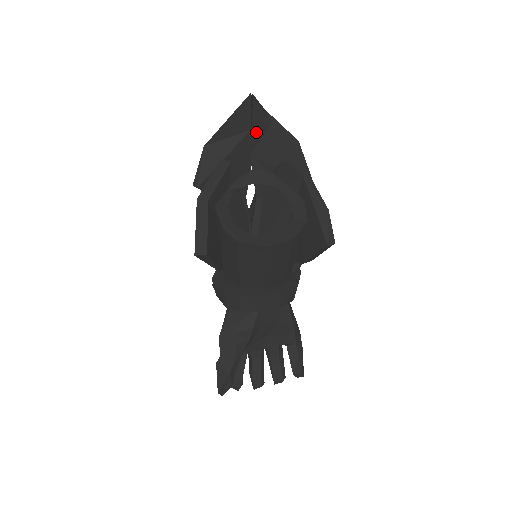
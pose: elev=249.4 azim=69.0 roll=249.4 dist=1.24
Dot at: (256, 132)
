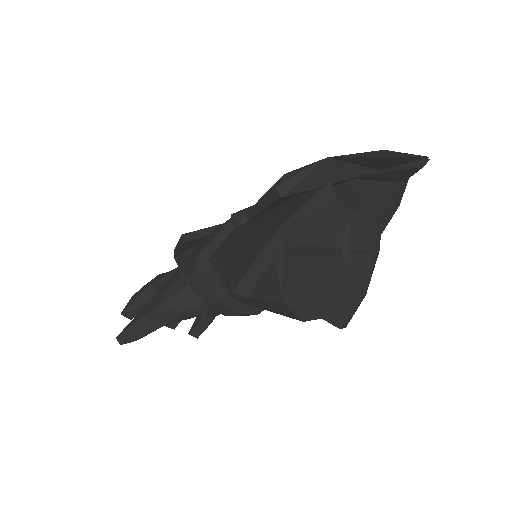
Dot at: (382, 176)
